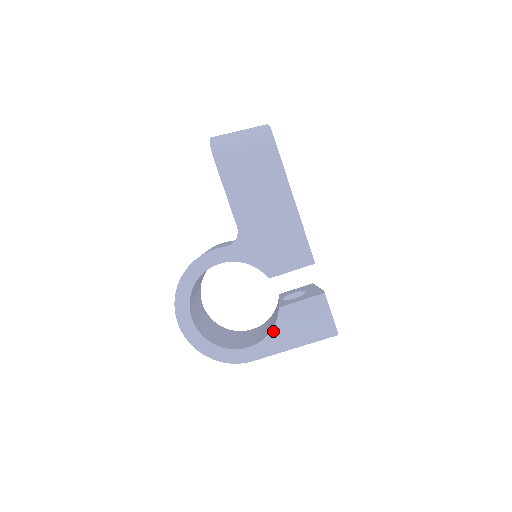
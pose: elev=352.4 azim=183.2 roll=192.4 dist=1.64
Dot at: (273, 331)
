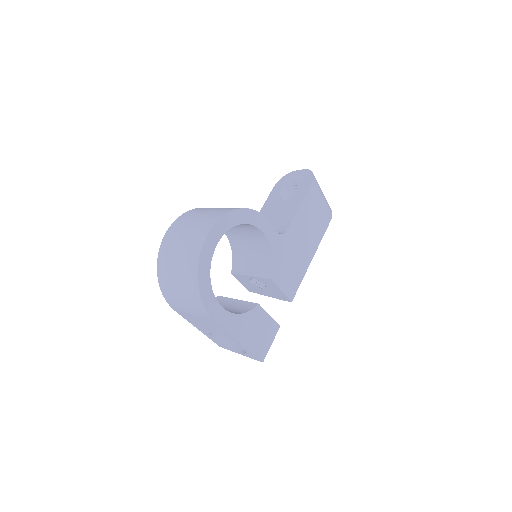
Dot at: (243, 315)
